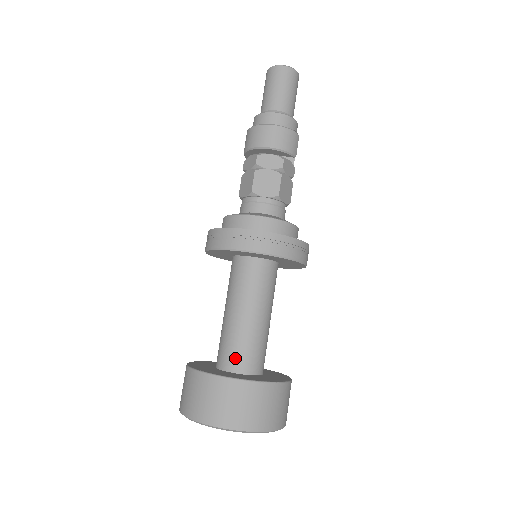
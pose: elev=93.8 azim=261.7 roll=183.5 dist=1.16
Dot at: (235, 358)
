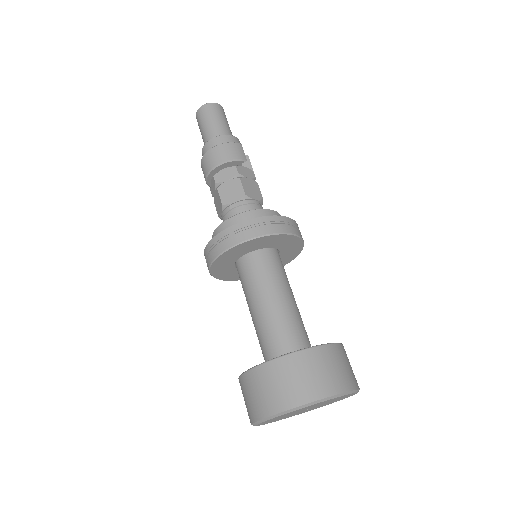
Dot at: (275, 347)
